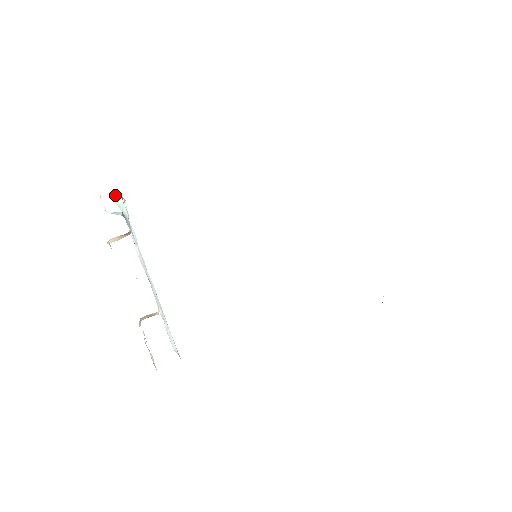
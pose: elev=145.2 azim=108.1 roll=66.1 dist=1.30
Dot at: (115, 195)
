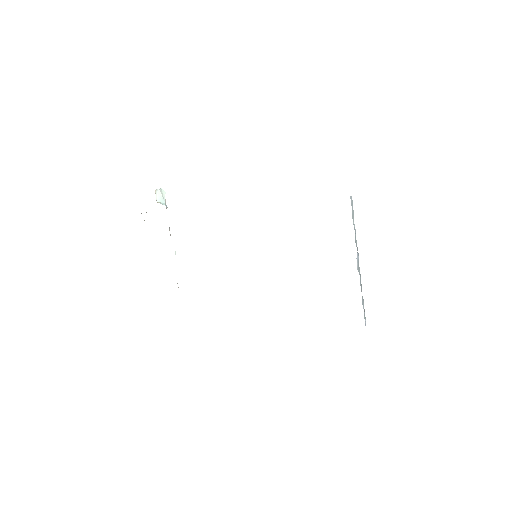
Dot at: (161, 189)
